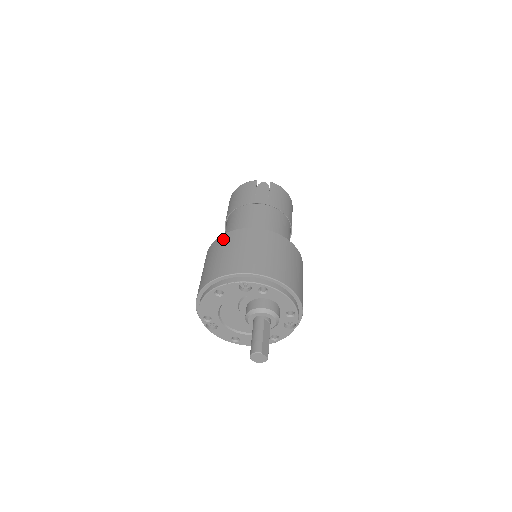
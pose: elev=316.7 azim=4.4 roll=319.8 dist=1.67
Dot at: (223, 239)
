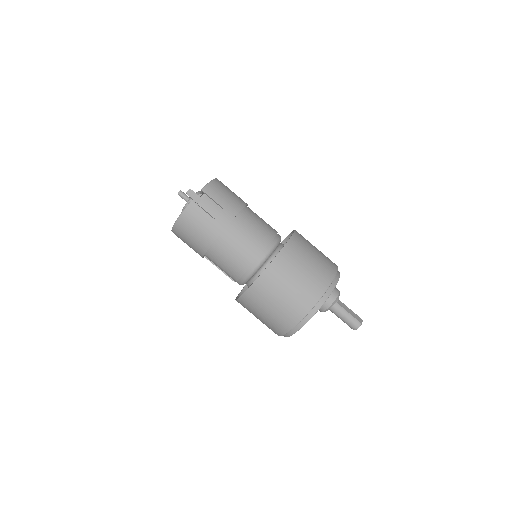
Dot at: (259, 289)
